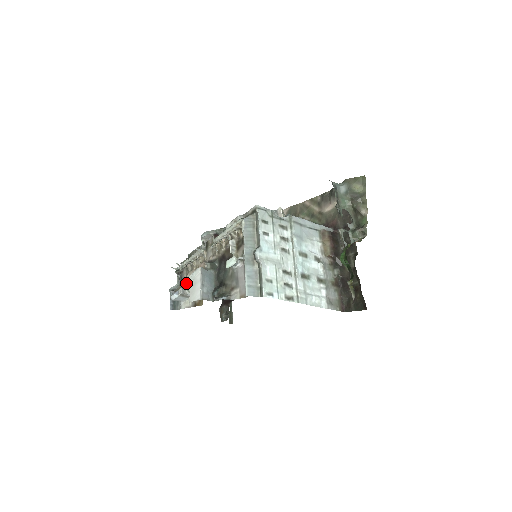
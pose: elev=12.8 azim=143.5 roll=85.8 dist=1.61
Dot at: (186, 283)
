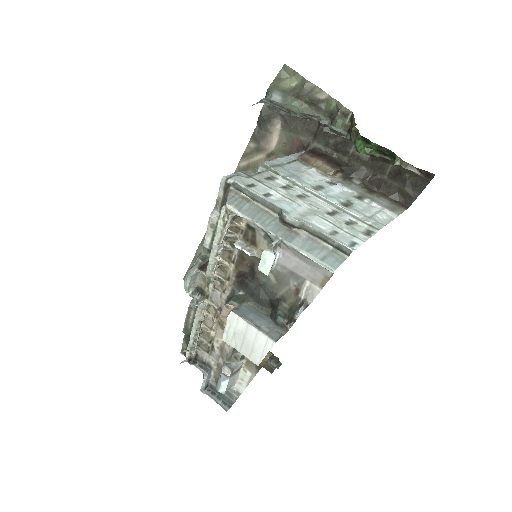
Dot at: (223, 356)
